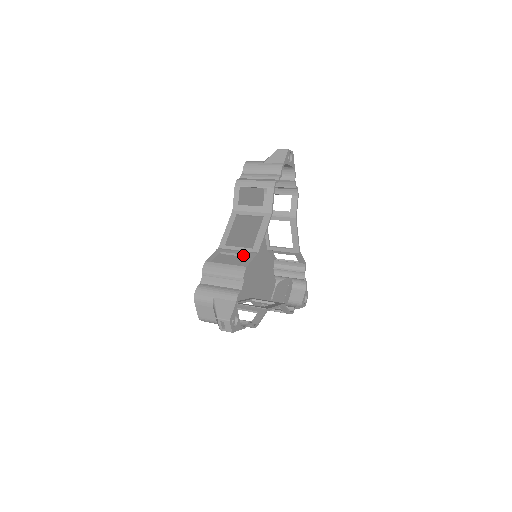
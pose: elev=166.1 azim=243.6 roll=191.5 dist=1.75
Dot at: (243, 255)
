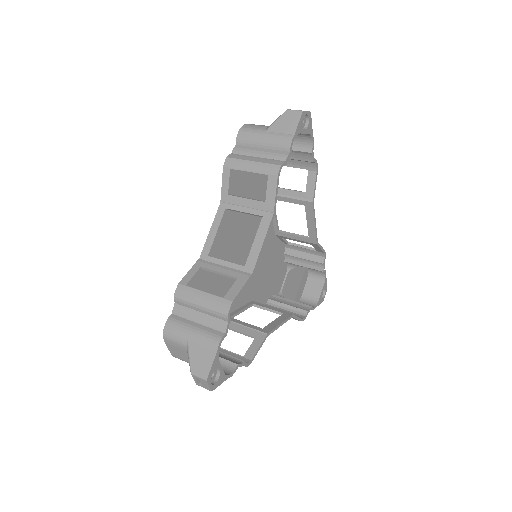
Dot at: (231, 276)
